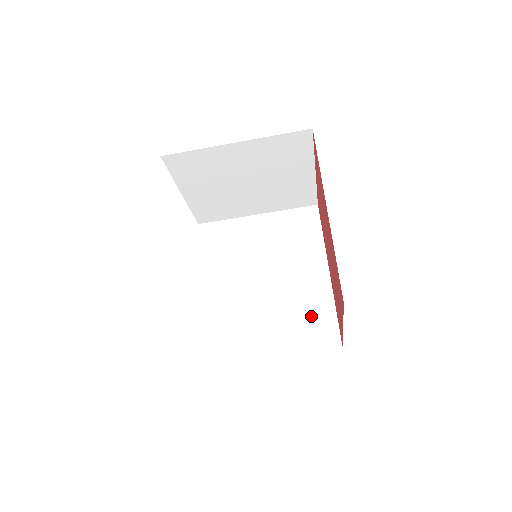
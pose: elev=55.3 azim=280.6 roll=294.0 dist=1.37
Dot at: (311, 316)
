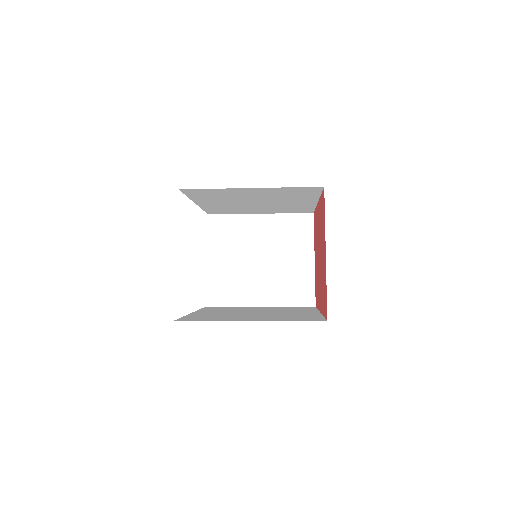
Dot at: occluded
